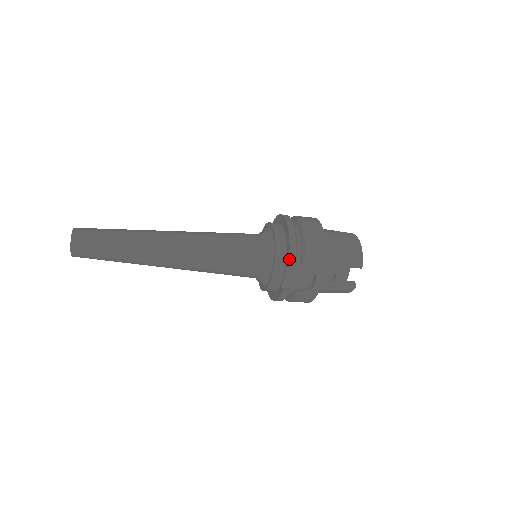
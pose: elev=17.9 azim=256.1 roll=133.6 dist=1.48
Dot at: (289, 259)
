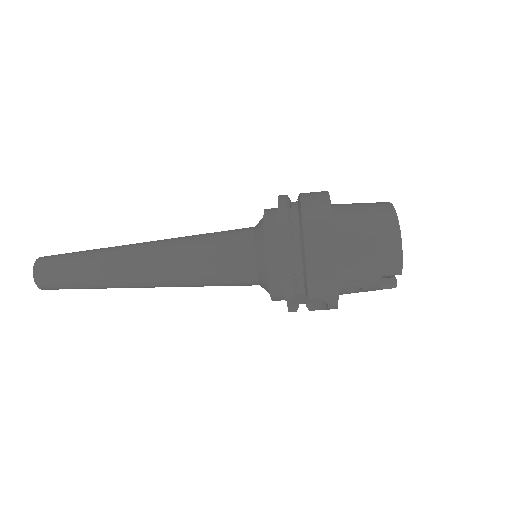
Dot at: (284, 293)
